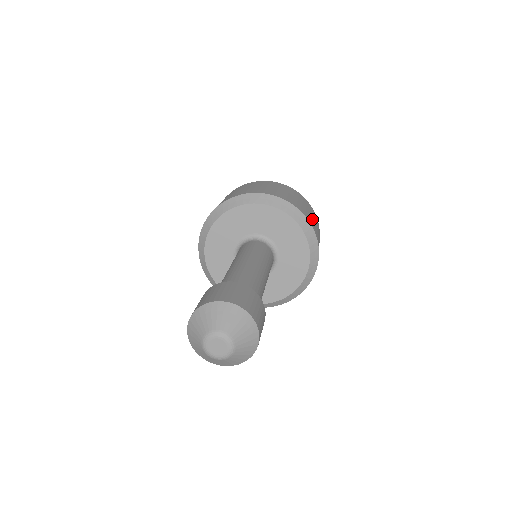
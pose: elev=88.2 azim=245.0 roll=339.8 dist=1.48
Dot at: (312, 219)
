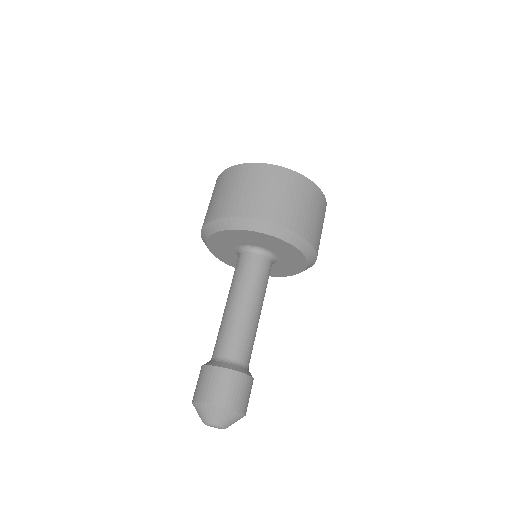
Dot at: (303, 214)
